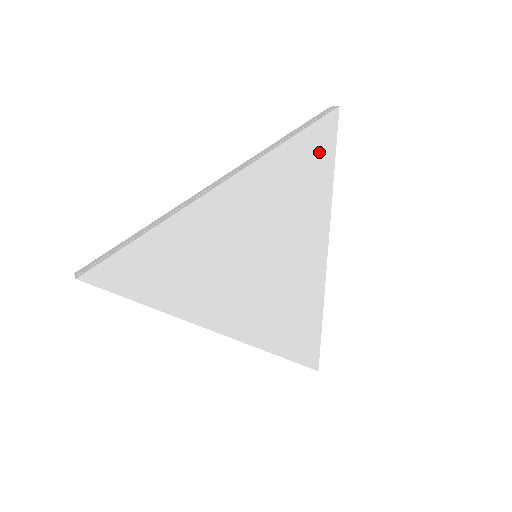
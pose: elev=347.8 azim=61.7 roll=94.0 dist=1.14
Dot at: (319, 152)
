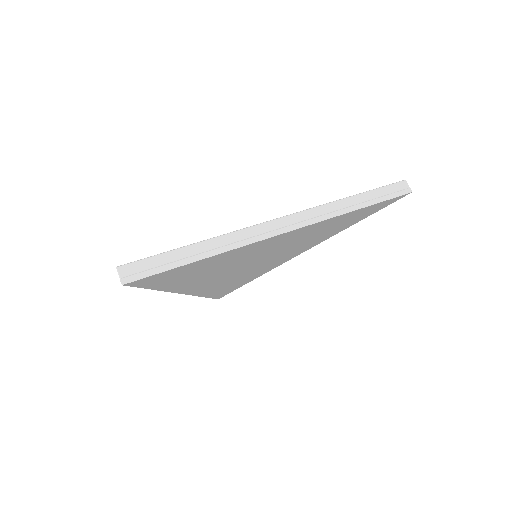
Dot at: (366, 213)
